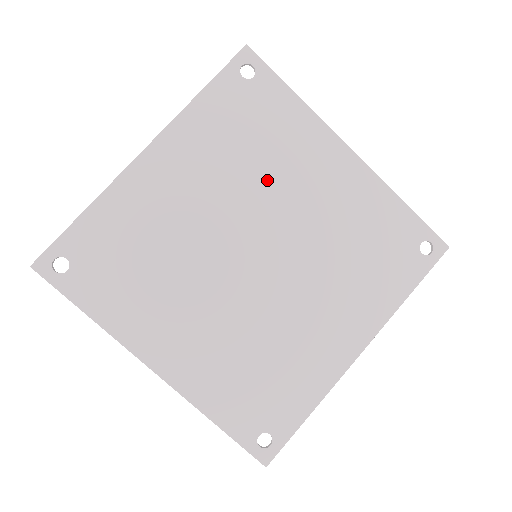
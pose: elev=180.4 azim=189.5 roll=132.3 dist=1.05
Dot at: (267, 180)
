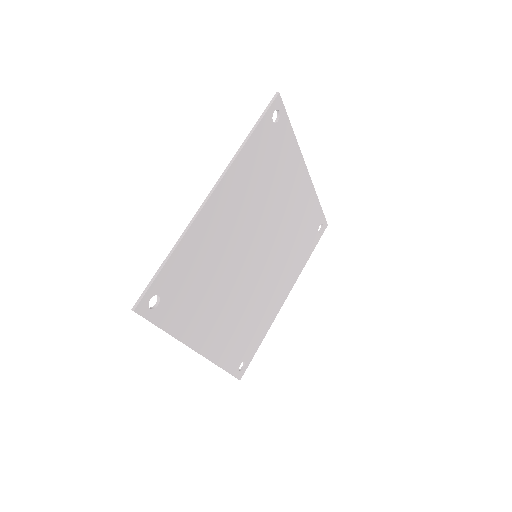
Dot at: (270, 201)
